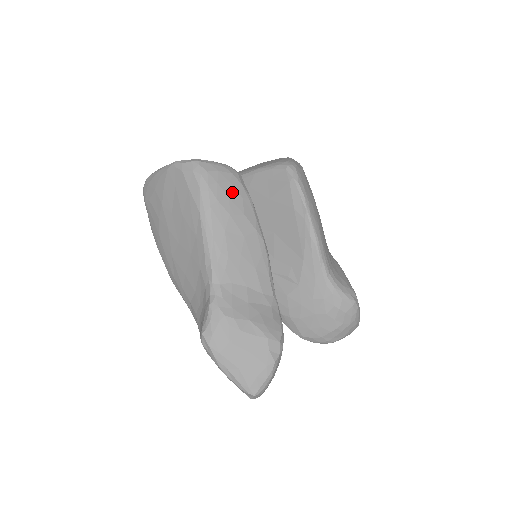
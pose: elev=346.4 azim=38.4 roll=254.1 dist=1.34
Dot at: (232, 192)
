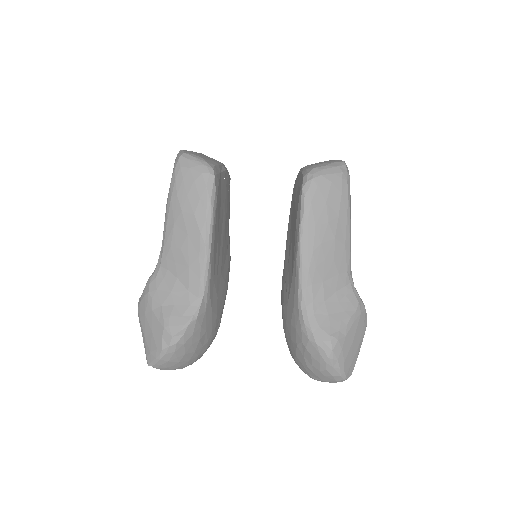
Dot at: (192, 191)
